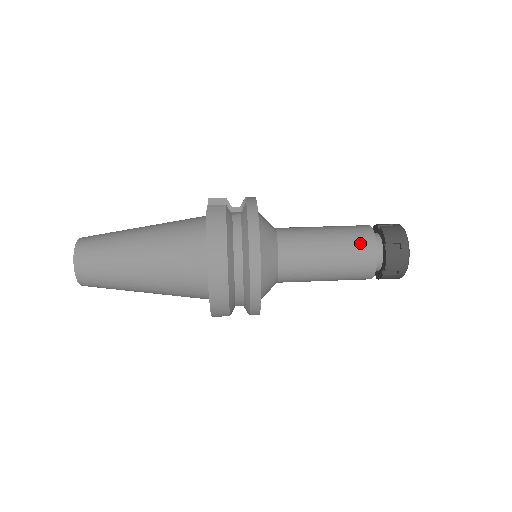
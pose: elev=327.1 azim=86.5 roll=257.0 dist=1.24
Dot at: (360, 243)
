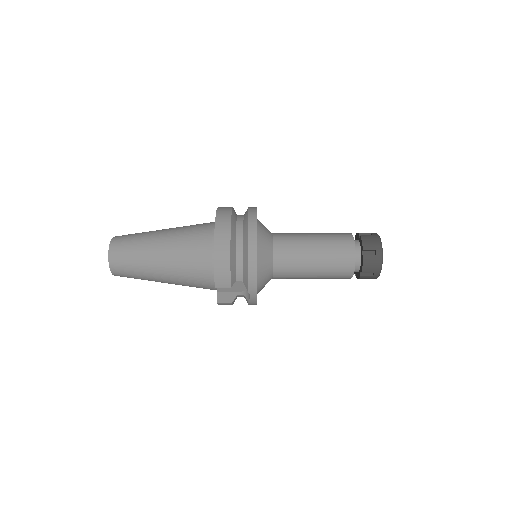
Dot at: (338, 233)
